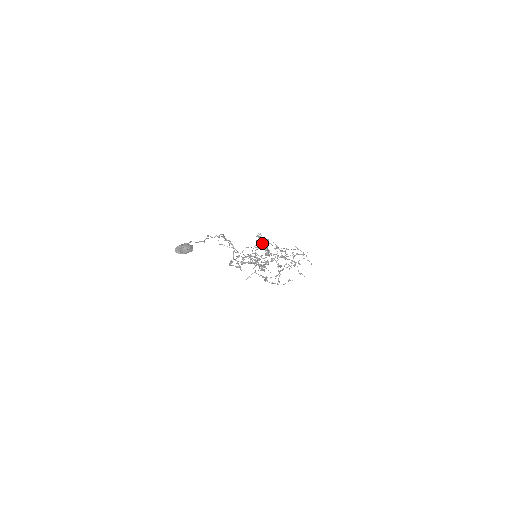
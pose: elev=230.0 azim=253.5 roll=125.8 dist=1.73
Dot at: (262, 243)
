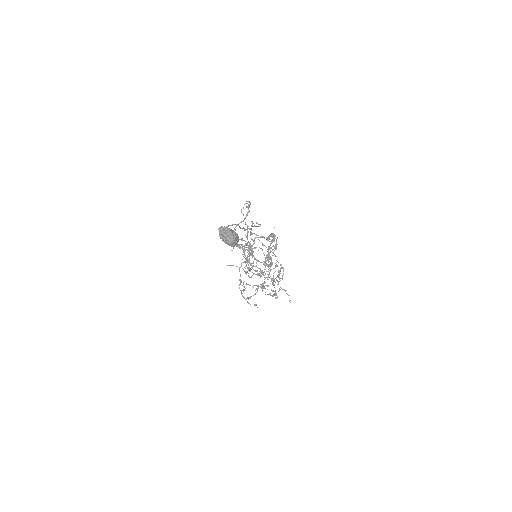
Dot at: occluded
